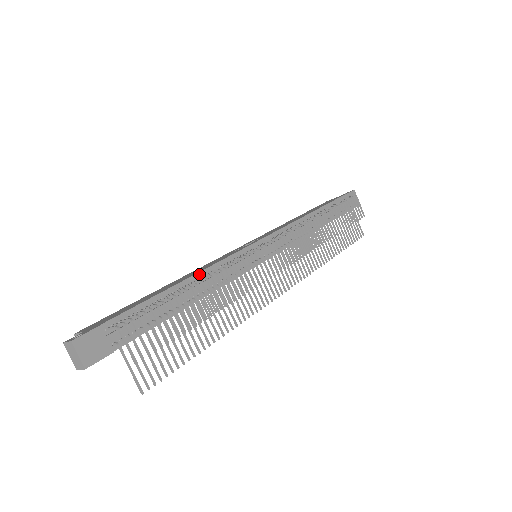
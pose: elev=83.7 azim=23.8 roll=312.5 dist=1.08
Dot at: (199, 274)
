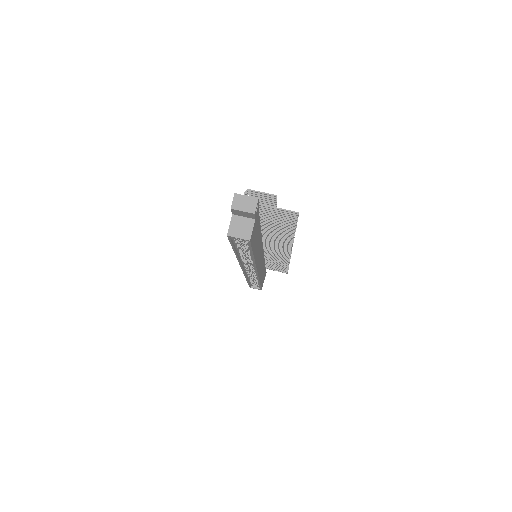
Dot at: occluded
